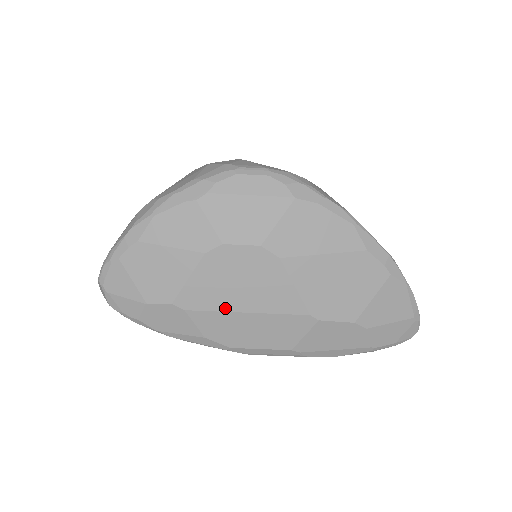
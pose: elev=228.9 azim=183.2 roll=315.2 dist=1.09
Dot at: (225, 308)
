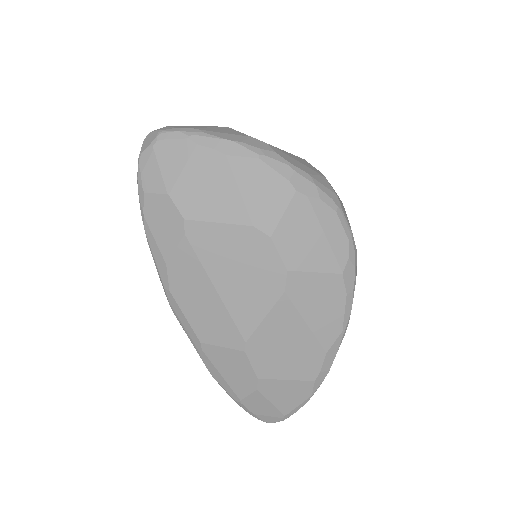
Dot at: (209, 269)
